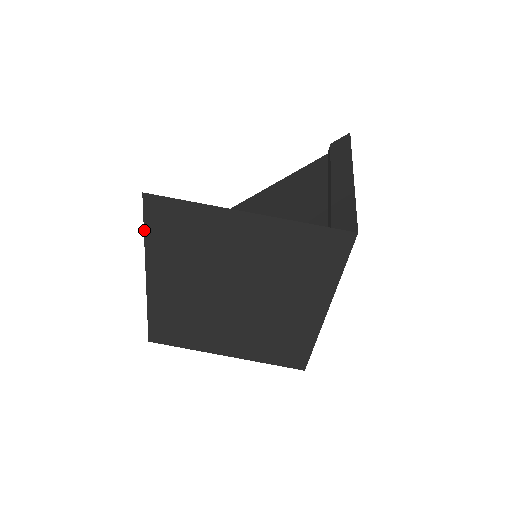
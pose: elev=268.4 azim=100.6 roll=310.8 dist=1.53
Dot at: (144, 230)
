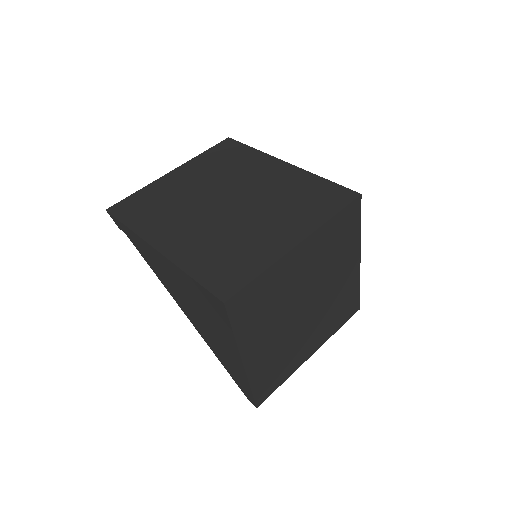
Dot at: (124, 224)
